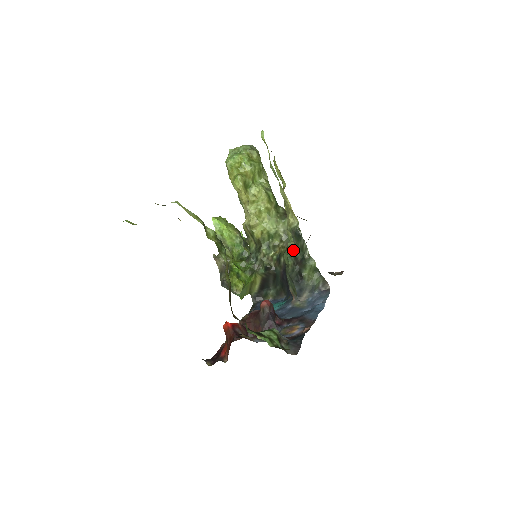
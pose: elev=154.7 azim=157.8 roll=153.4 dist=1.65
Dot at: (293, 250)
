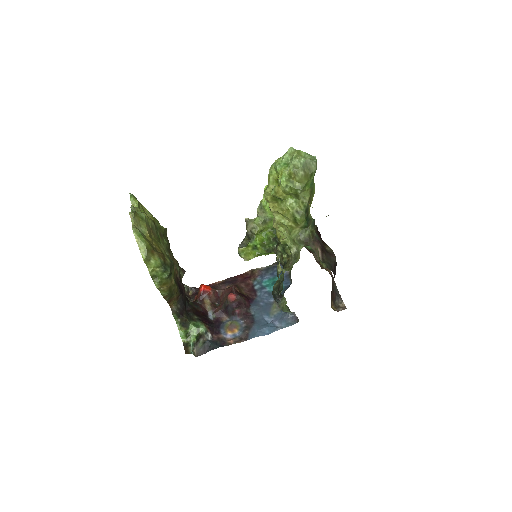
Dot at: occluded
